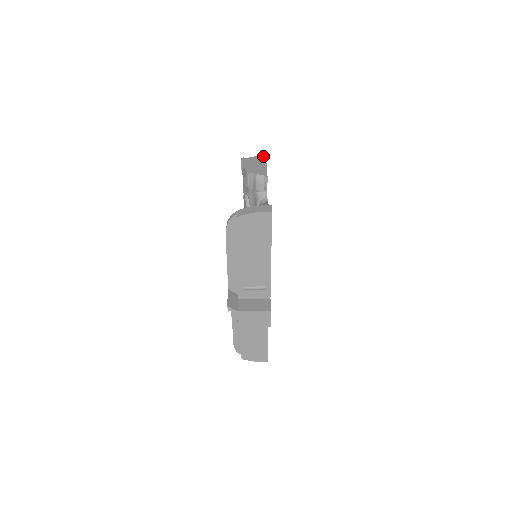
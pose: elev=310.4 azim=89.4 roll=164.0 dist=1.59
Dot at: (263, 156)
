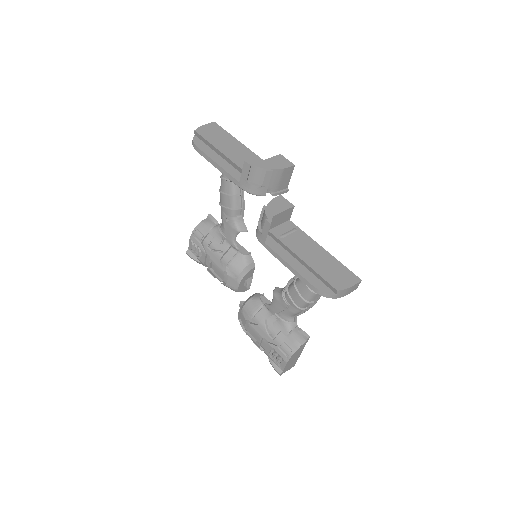
Dot at: occluded
